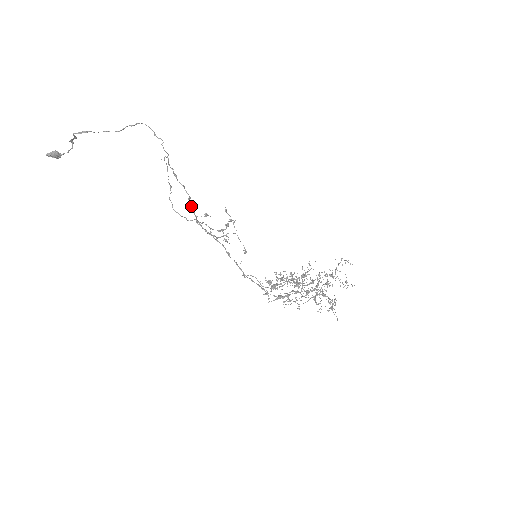
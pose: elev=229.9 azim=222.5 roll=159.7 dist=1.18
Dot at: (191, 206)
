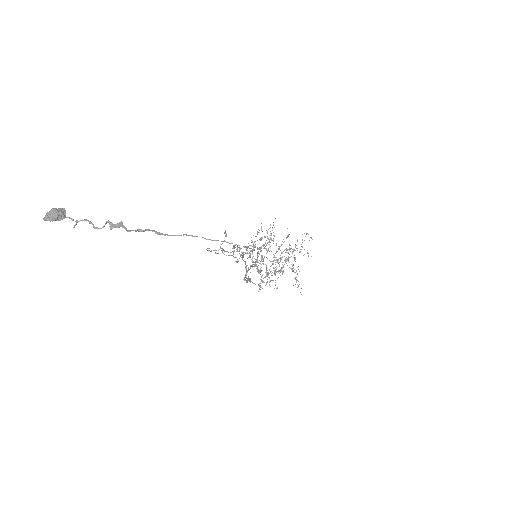
Dot at: occluded
